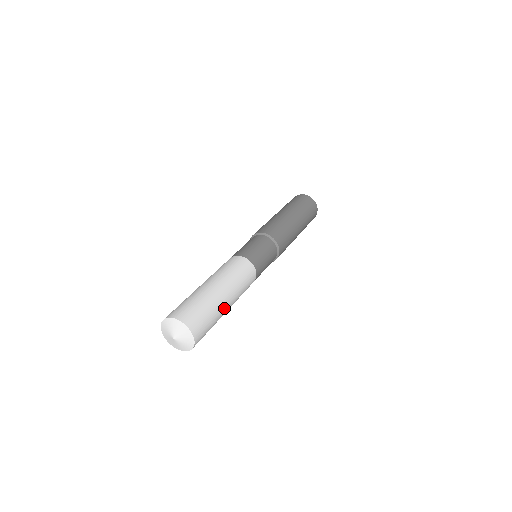
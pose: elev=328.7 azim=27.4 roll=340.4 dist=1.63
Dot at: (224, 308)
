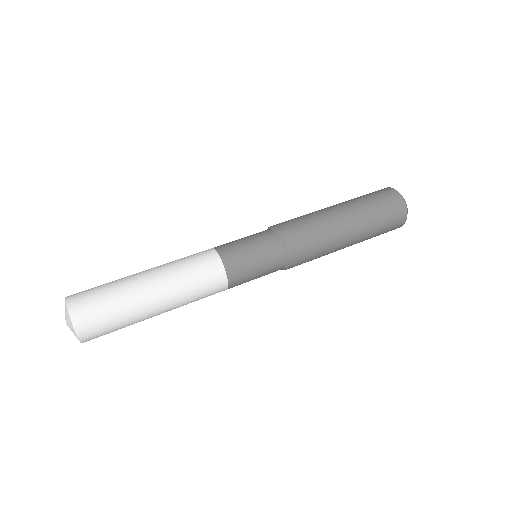
Dot at: (148, 318)
